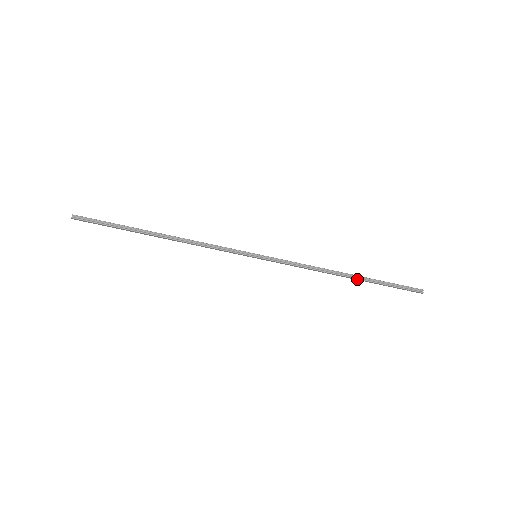
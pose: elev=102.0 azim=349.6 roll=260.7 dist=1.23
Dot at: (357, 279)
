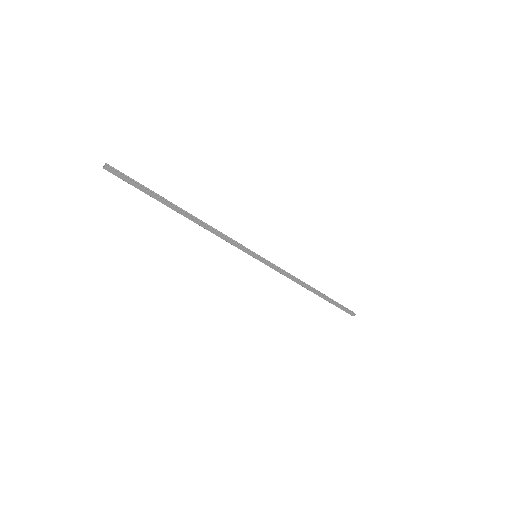
Dot at: (319, 294)
